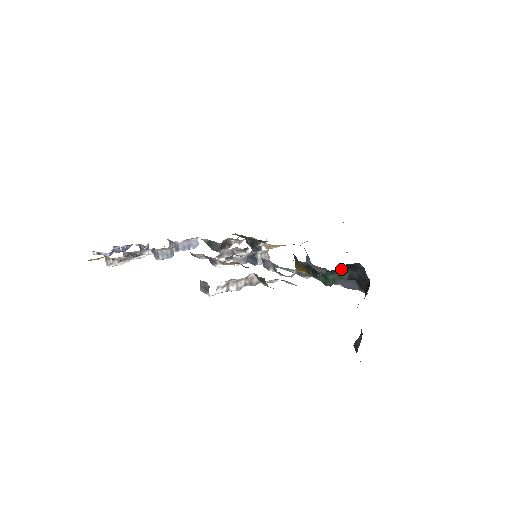
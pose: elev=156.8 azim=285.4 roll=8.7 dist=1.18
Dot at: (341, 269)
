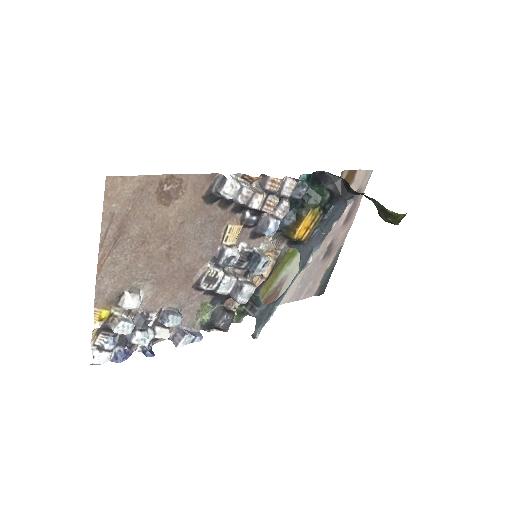
Dot at: (316, 181)
